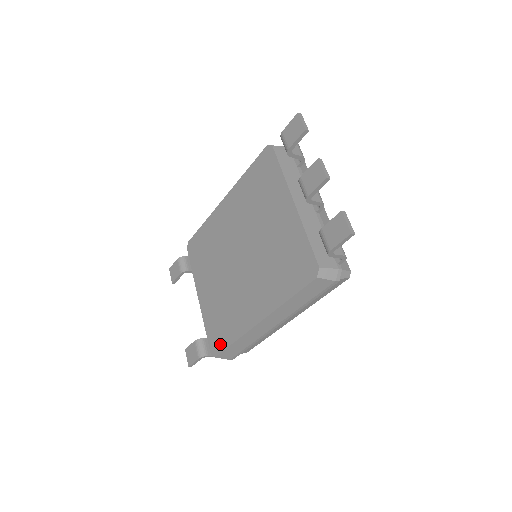
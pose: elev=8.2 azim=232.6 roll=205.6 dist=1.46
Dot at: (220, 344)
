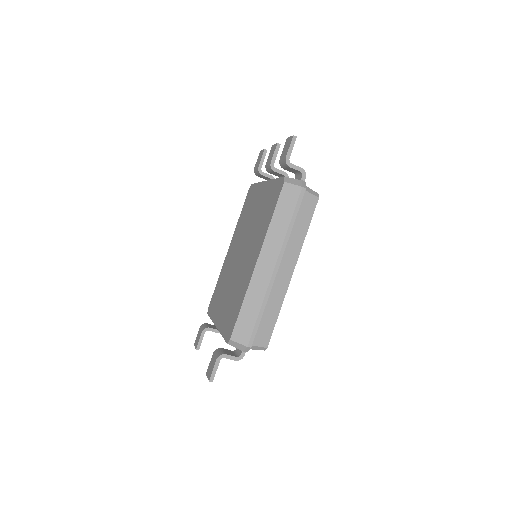
Dot at: (233, 323)
